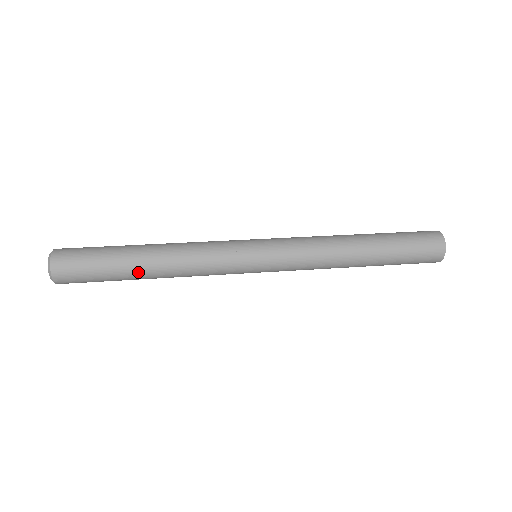
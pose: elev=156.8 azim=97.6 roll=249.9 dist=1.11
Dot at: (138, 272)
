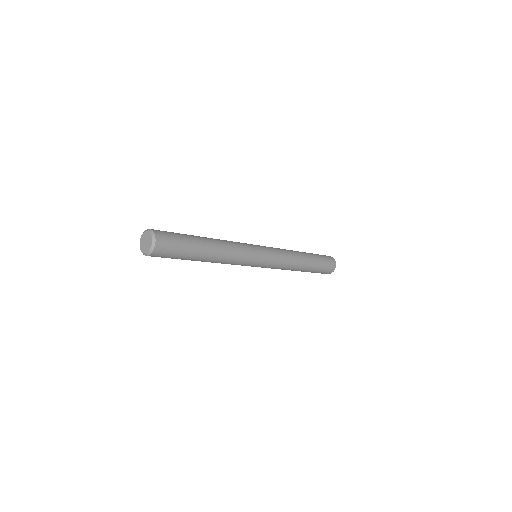
Dot at: (203, 256)
